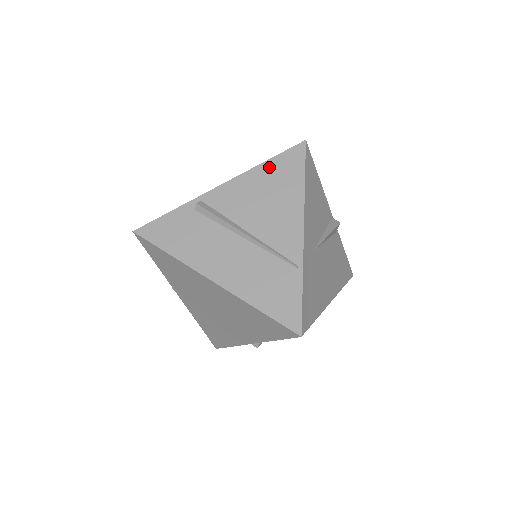
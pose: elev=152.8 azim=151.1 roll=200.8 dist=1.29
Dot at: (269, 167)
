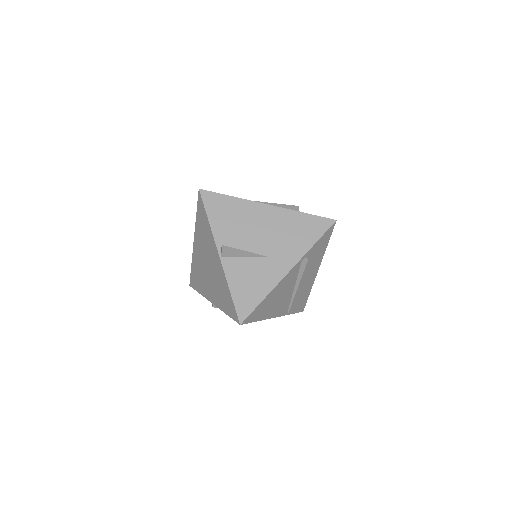
Dot at: occluded
